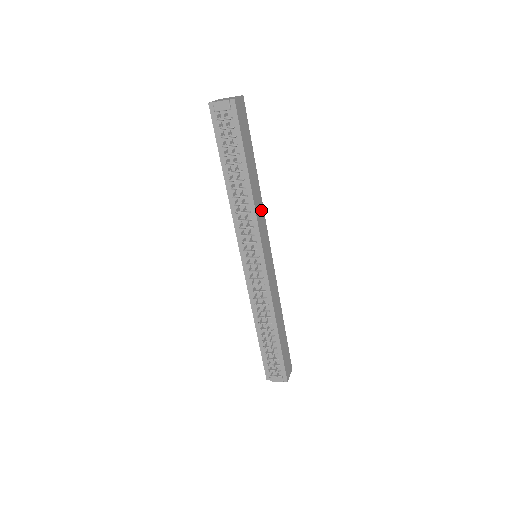
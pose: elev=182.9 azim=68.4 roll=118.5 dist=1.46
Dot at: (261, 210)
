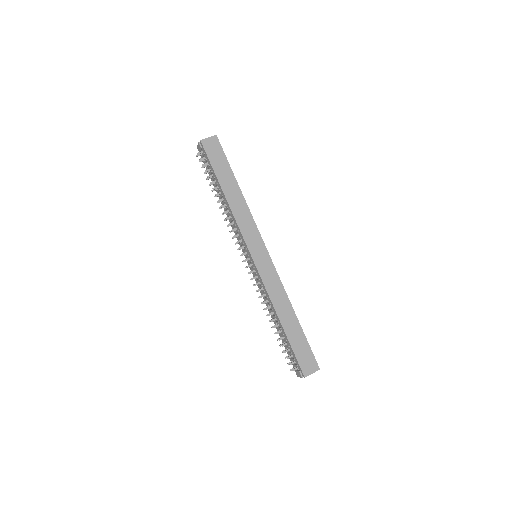
Dot at: (247, 217)
